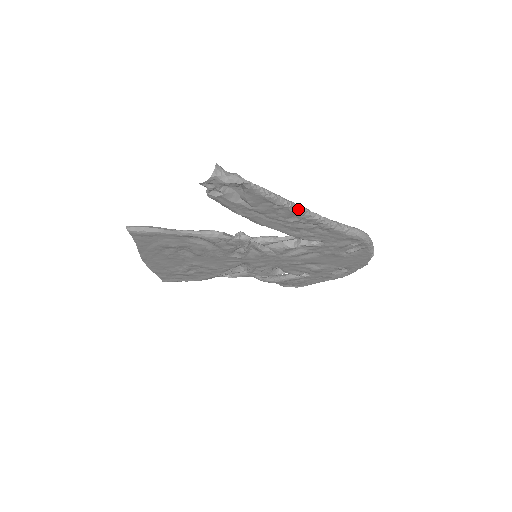
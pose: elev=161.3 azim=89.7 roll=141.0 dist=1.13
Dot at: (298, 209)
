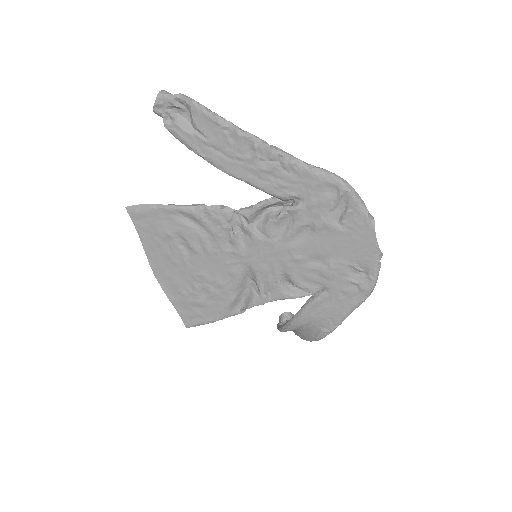
Dot at: (247, 134)
